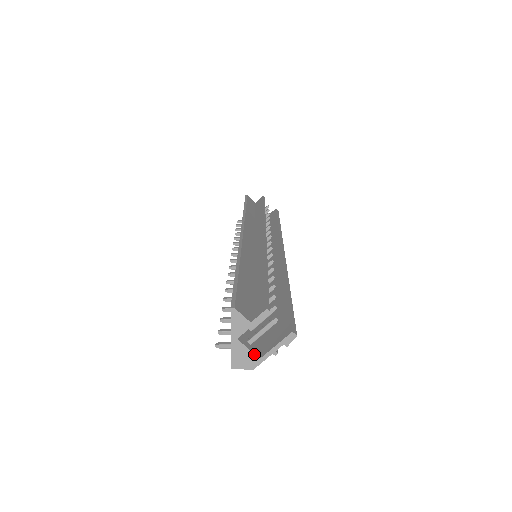
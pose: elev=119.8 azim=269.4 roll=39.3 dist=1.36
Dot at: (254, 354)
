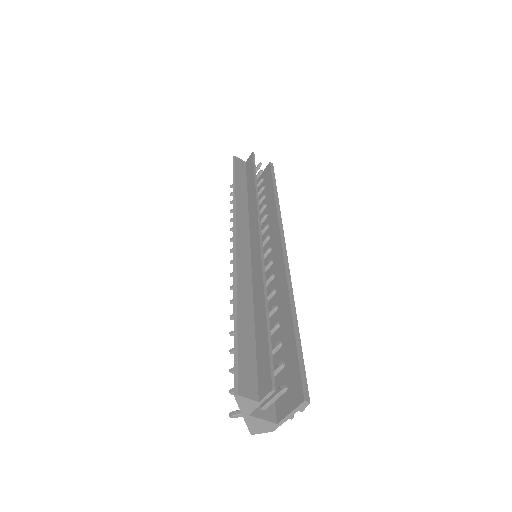
Dot at: (270, 422)
